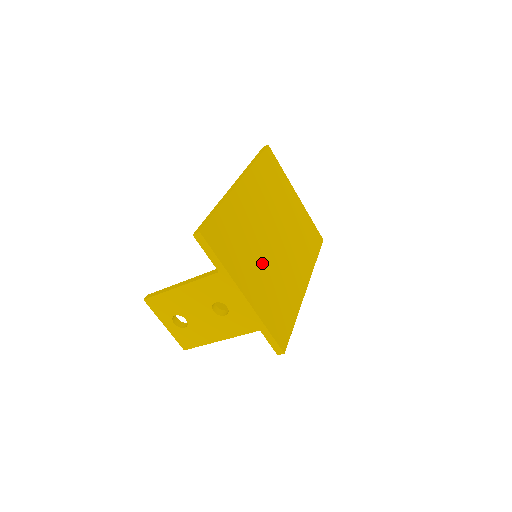
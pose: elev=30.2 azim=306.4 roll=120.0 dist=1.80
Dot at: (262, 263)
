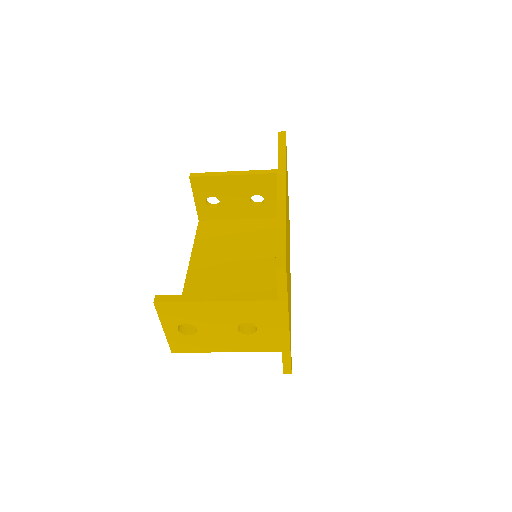
Dot at: occluded
